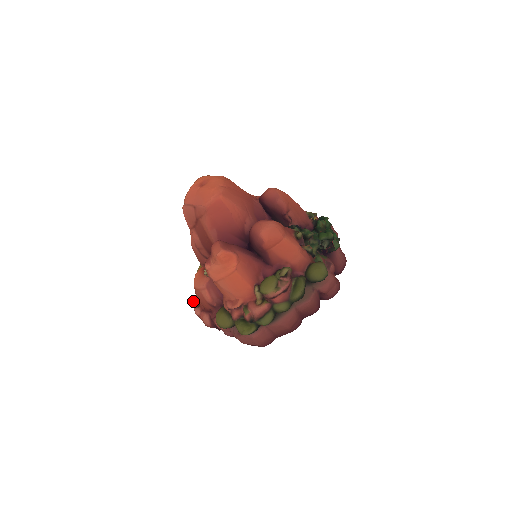
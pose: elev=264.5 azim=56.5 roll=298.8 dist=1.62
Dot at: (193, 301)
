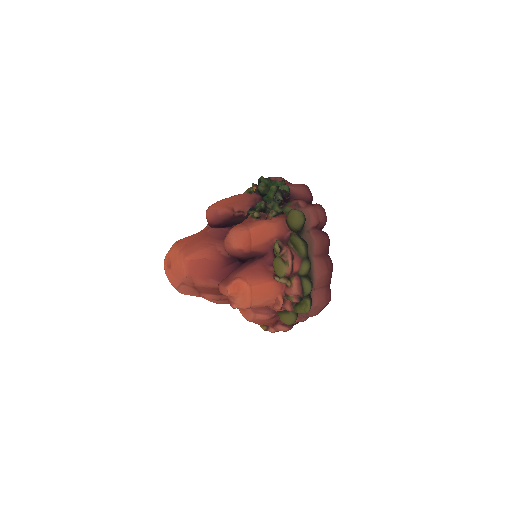
Dot at: occluded
